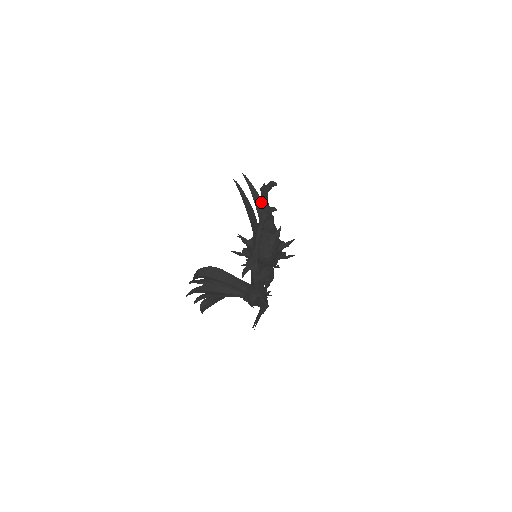
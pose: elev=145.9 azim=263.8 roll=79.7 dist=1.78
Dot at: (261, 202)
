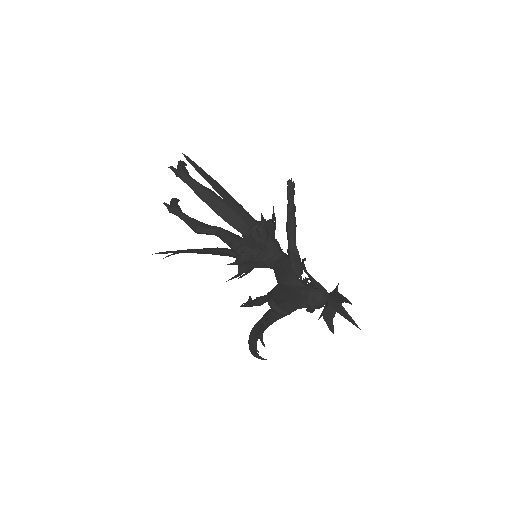
Dot at: (221, 187)
